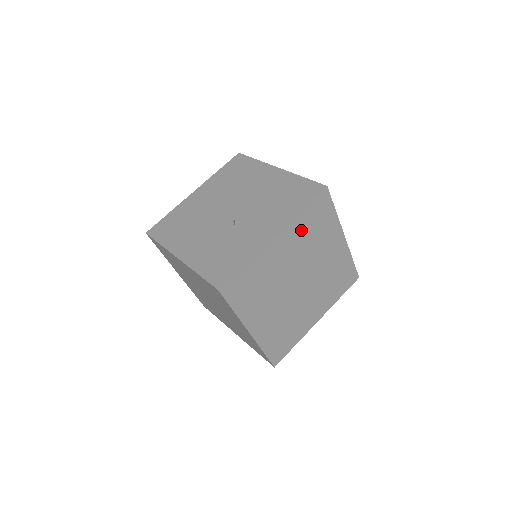
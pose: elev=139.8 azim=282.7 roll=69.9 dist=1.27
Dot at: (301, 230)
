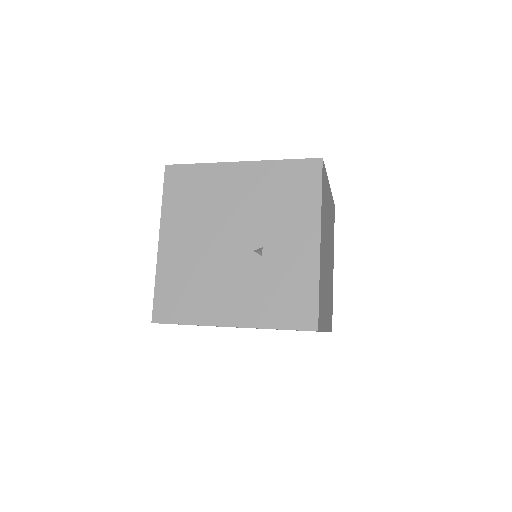
Dot at: (323, 215)
